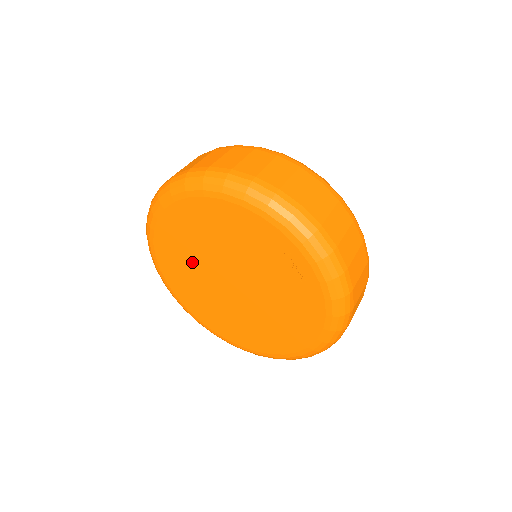
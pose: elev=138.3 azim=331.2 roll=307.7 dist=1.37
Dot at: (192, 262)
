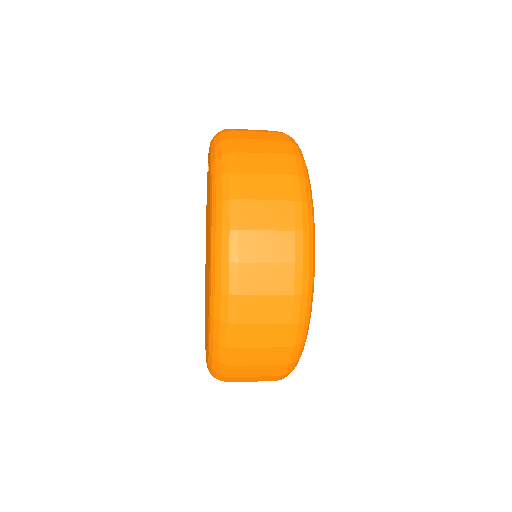
Dot at: occluded
